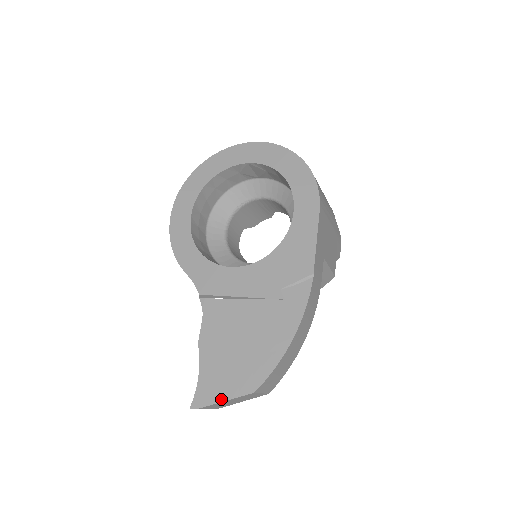
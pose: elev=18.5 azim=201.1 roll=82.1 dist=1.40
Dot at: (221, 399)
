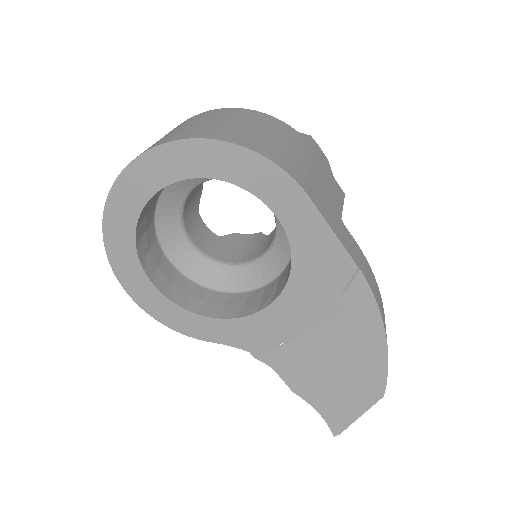
Dot at: (356, 416)
